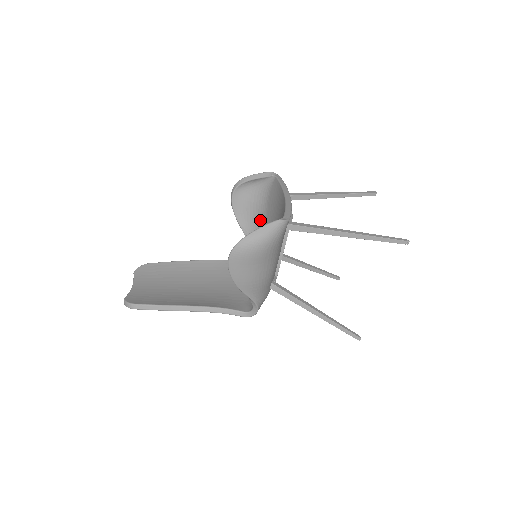
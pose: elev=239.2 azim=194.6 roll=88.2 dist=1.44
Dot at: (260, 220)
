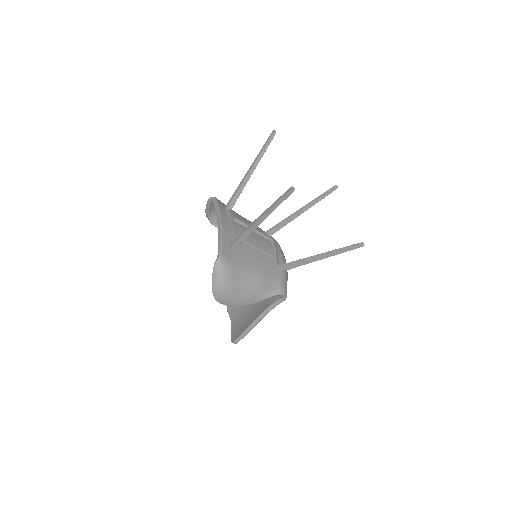
Dot at: occluded
